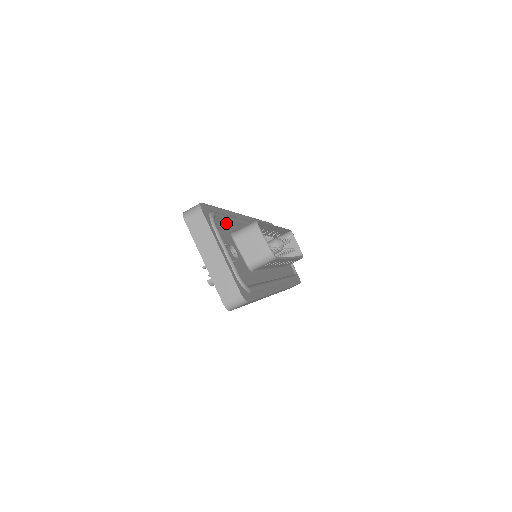
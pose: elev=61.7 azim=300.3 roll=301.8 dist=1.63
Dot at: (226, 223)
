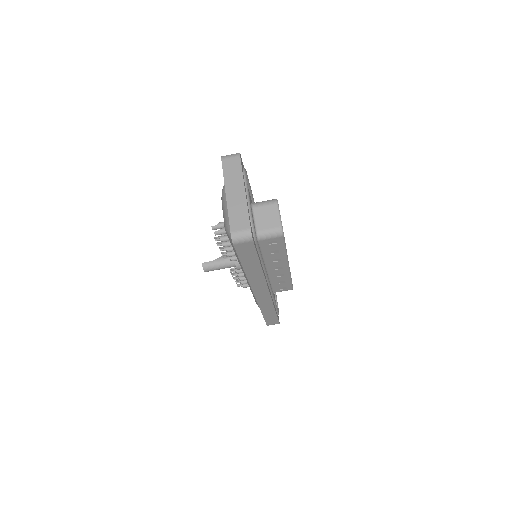
Dot at: (249, 193)
